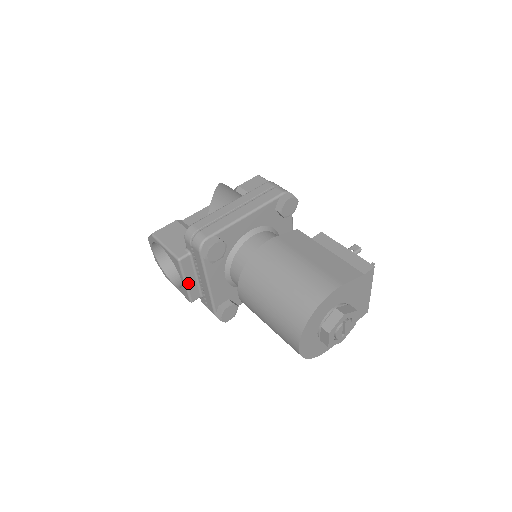
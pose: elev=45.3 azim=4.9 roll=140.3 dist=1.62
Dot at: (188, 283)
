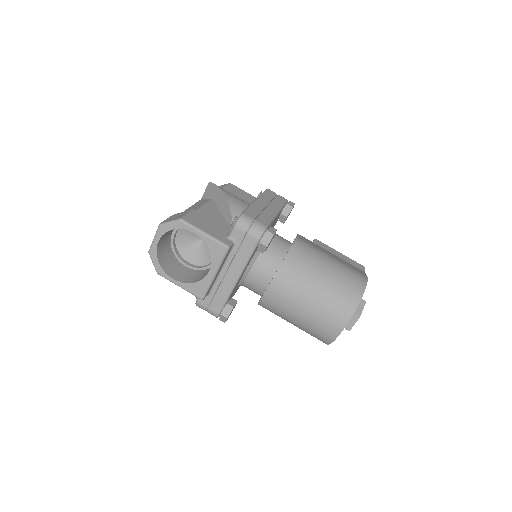
Dot at: (215, 276)
